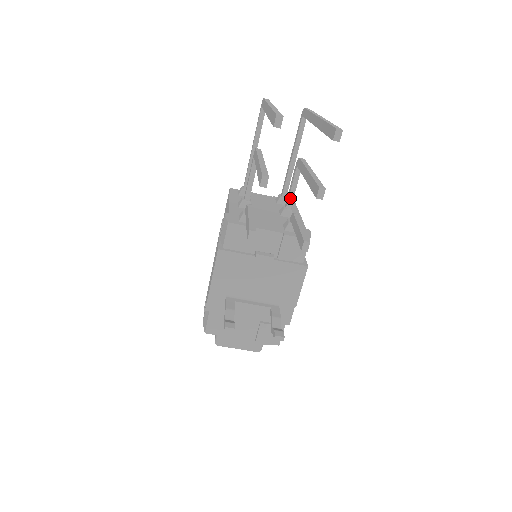
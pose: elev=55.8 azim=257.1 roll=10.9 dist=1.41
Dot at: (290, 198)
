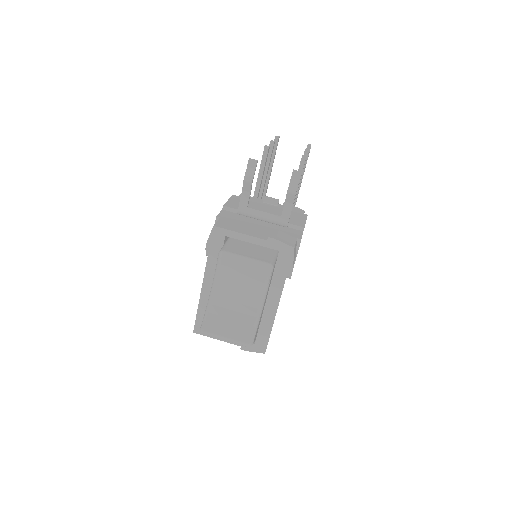
Dot at: occluded
